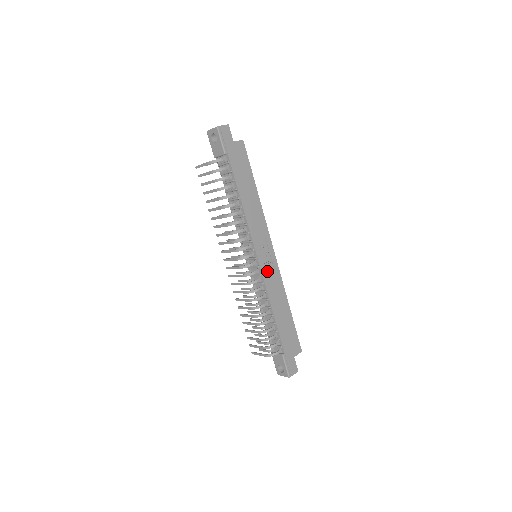
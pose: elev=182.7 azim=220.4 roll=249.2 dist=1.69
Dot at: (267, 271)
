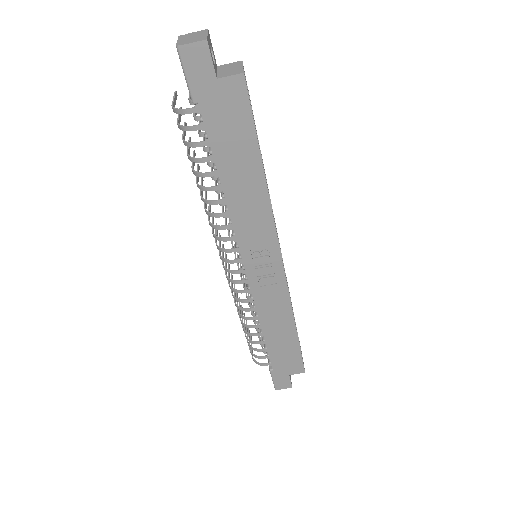
Dot at: (262, 286)
